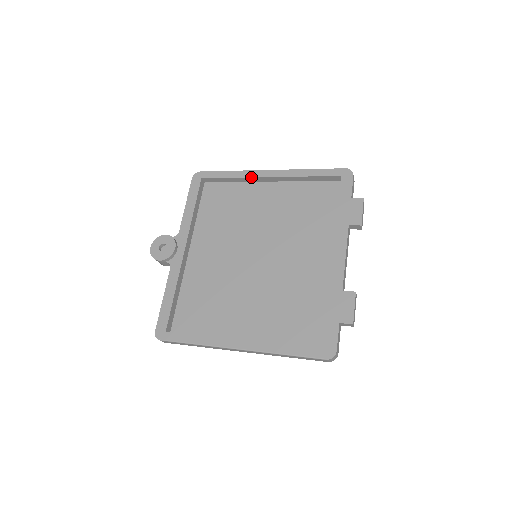
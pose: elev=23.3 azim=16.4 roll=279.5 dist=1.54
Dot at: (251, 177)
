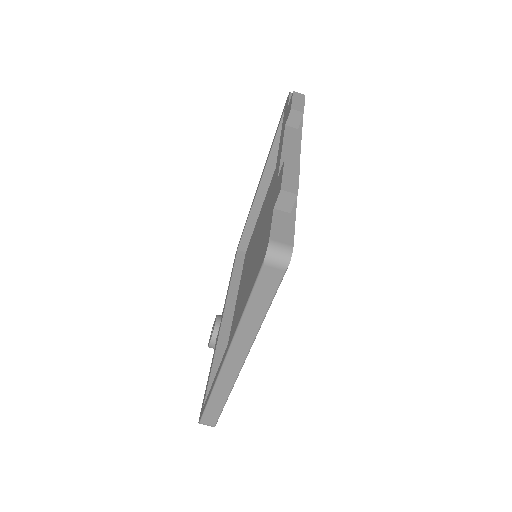
Dot at: (252, 204)
